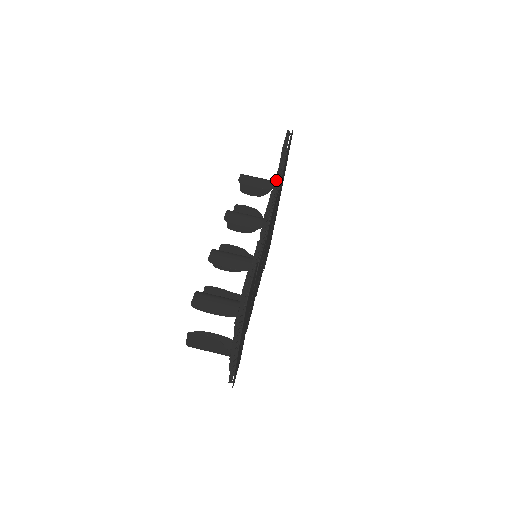
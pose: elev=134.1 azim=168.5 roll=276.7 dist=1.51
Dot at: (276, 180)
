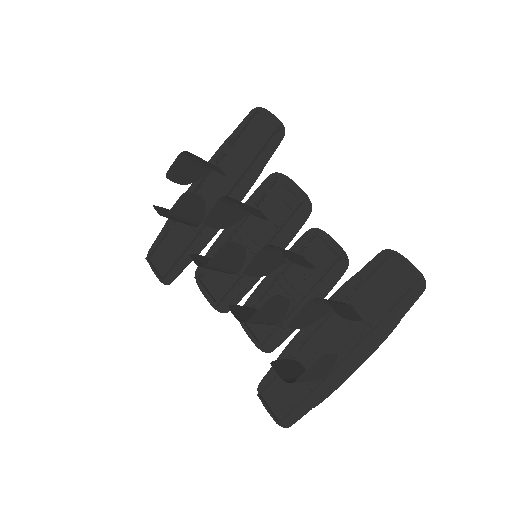
Dot at: (251, 164)
